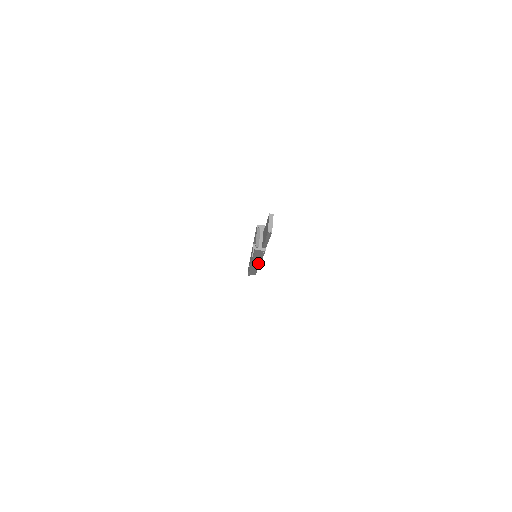
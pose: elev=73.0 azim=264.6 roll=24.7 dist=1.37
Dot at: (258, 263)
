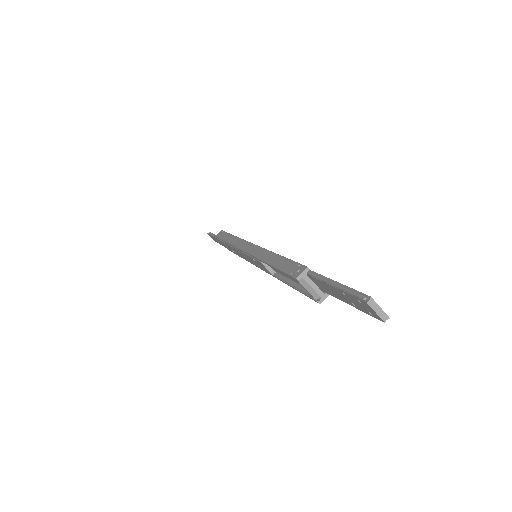
Dot at: occluded
